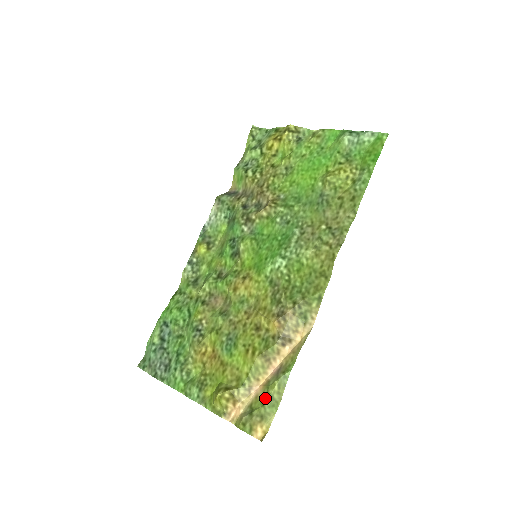
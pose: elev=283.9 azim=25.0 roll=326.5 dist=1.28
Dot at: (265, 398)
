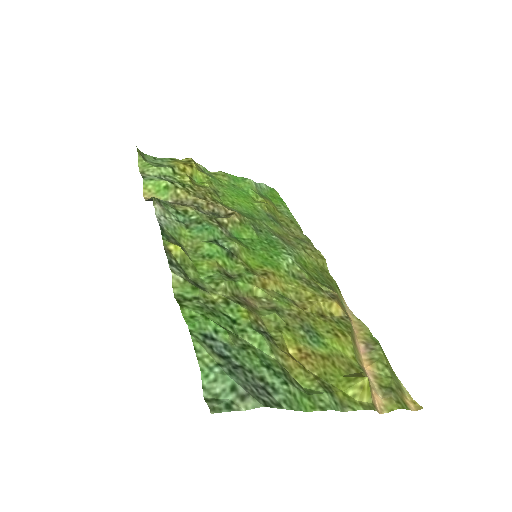
Dot at: (387, 370)
